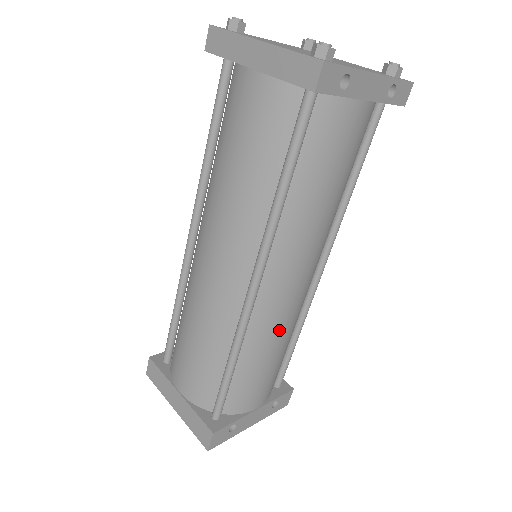
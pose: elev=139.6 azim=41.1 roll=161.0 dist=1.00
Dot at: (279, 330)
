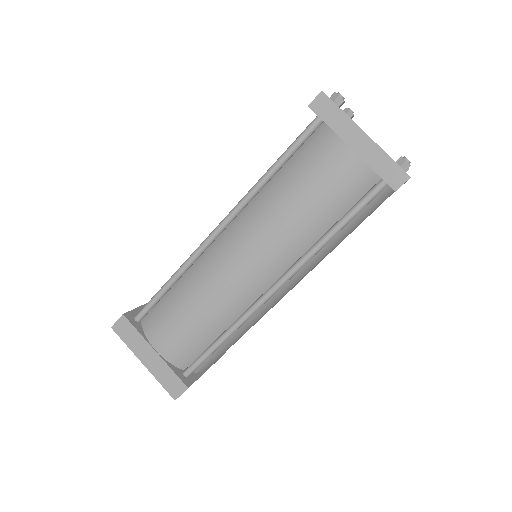
Dot at: (261, 317)
